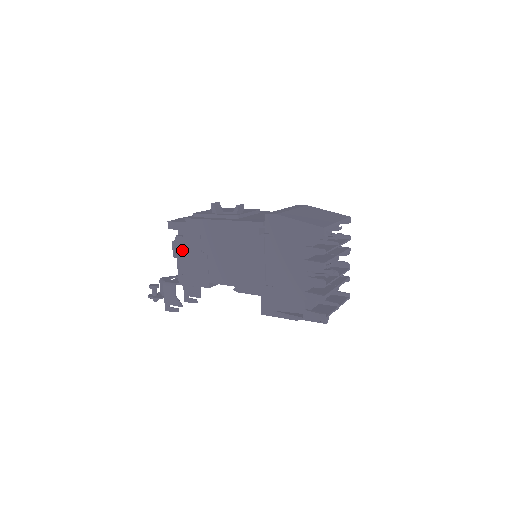
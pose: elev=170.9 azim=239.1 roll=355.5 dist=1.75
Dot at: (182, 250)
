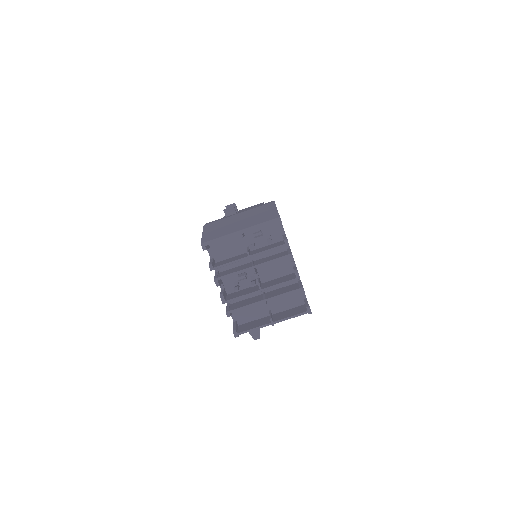
Dot at: occluded
